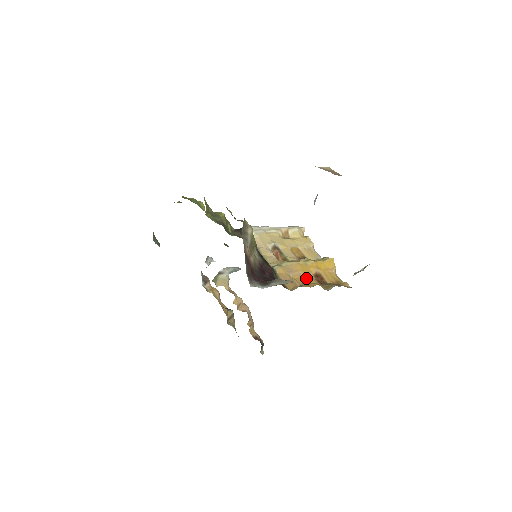
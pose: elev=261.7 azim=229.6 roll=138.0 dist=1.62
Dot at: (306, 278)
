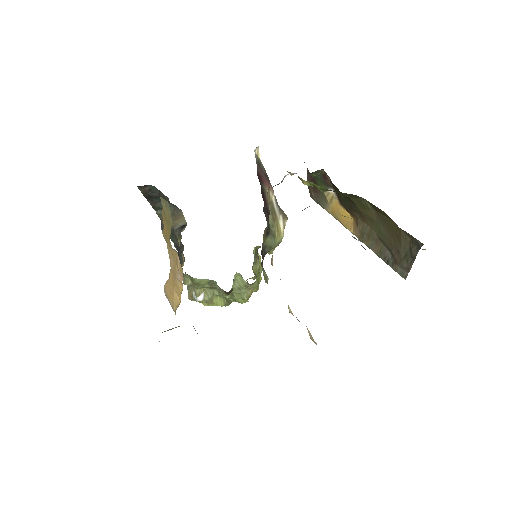
Dot at: occluded
